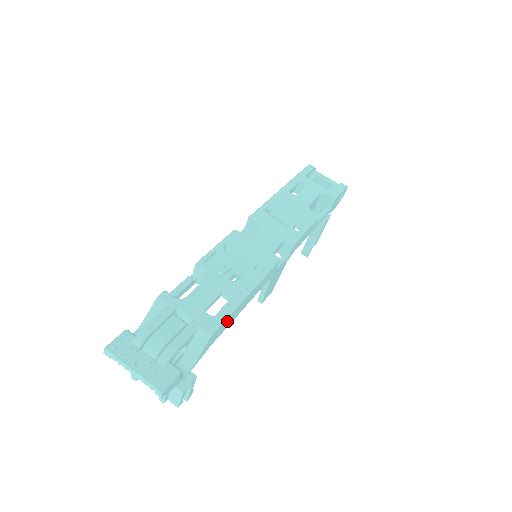
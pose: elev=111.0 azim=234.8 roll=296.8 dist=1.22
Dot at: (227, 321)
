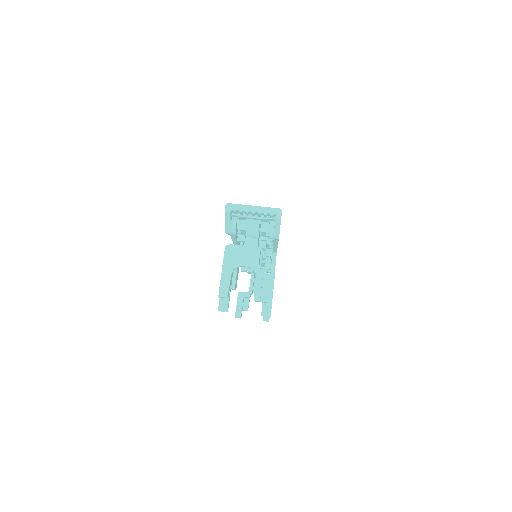
Dot at: occluded
